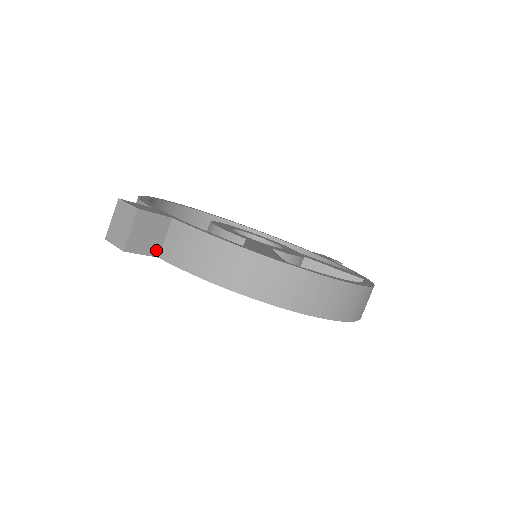
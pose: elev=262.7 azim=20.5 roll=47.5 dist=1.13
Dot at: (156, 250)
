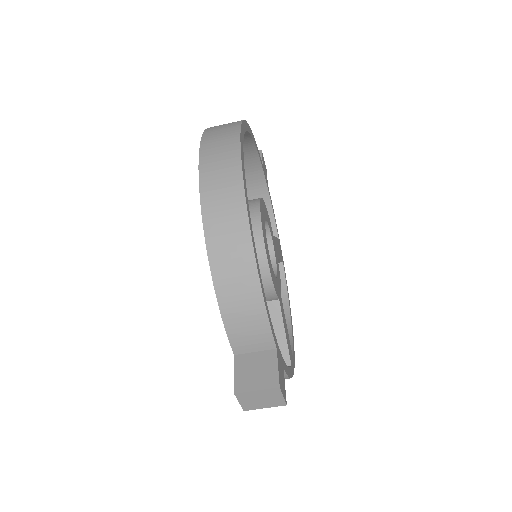
Dot at: occluded
